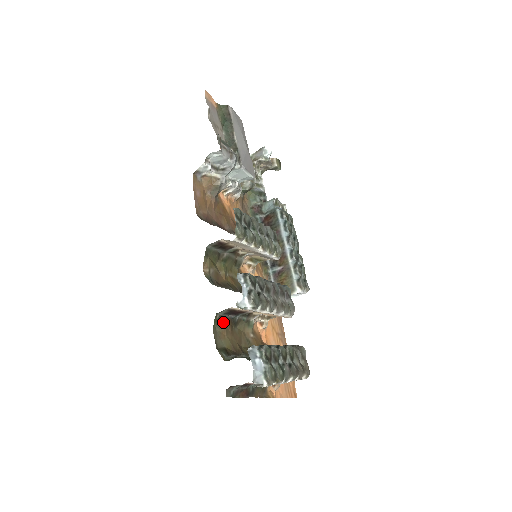
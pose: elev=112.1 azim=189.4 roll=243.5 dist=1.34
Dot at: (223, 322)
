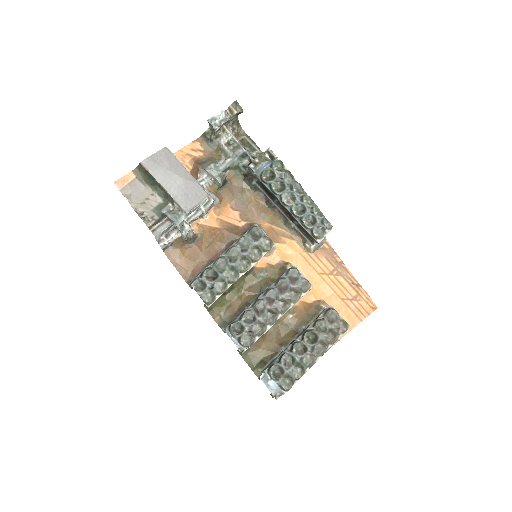
Dot at: occluded
